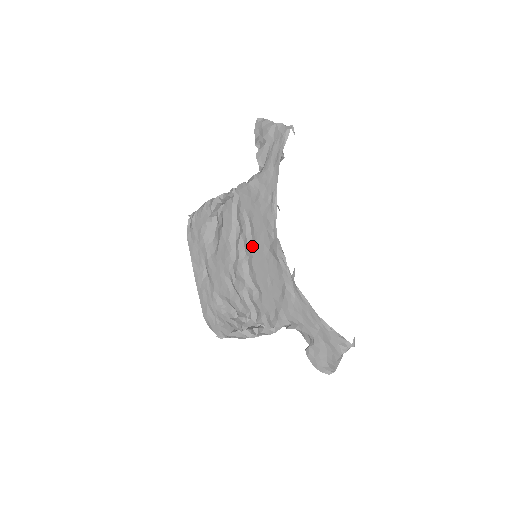
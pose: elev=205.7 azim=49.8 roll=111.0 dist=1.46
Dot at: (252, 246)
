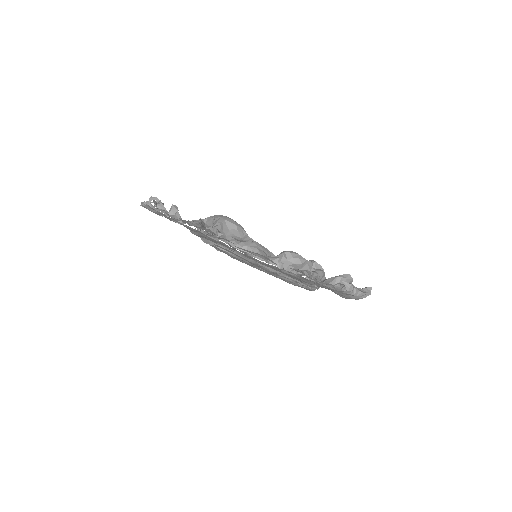
Dot at: occluded
